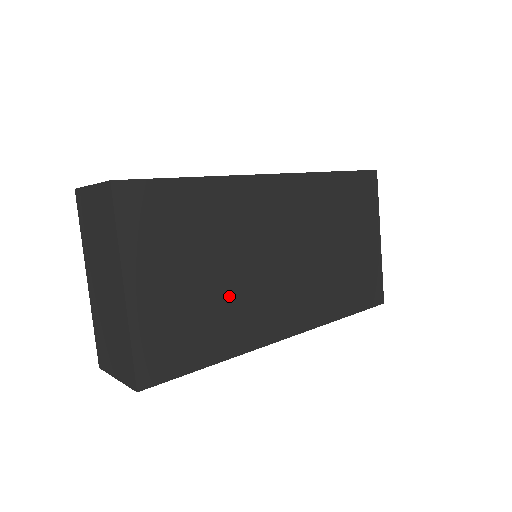
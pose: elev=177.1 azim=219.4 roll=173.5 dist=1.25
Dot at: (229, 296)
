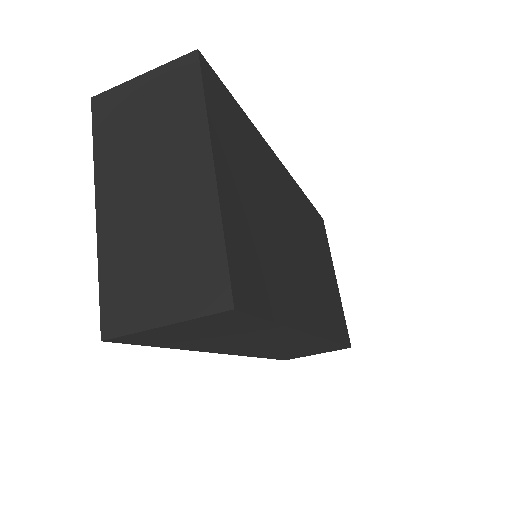
Dot at: (278, 251)
